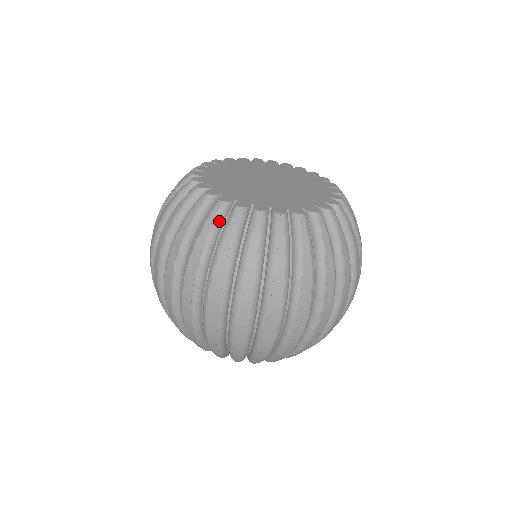
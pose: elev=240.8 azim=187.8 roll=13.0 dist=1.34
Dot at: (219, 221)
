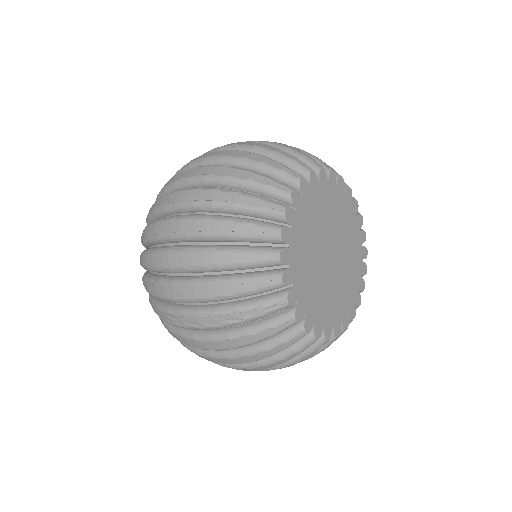
Dot at: occluded
